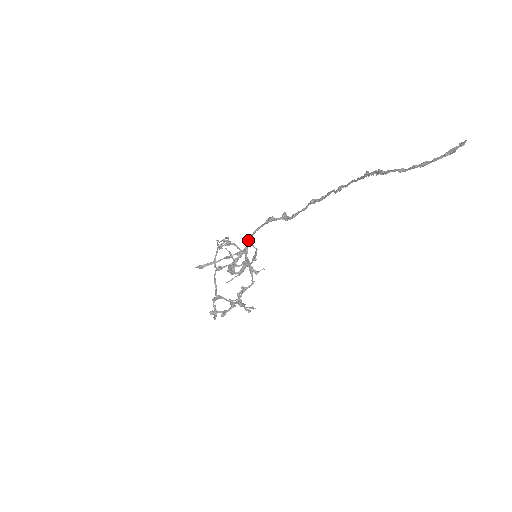
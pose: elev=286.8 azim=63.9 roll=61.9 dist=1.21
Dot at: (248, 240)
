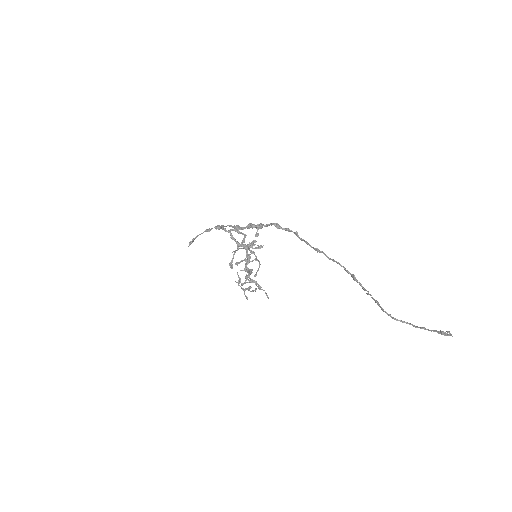
Dot at: occluded
